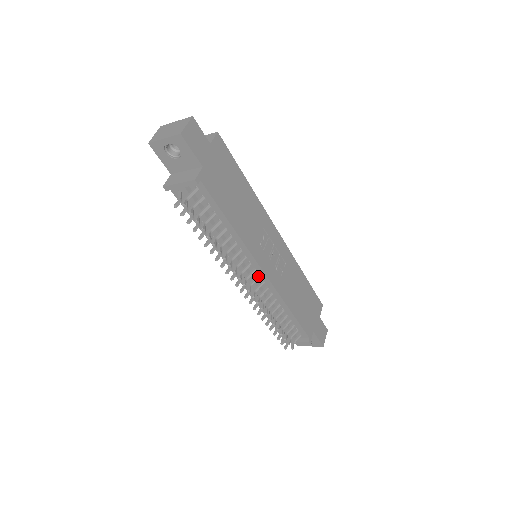
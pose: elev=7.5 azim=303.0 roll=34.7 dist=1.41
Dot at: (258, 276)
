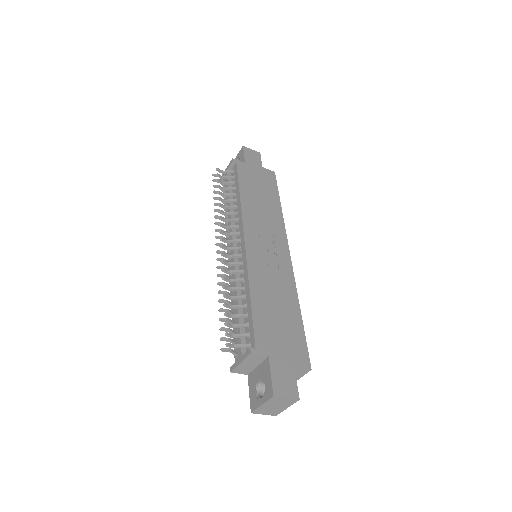
Dot at: (240, 247)
